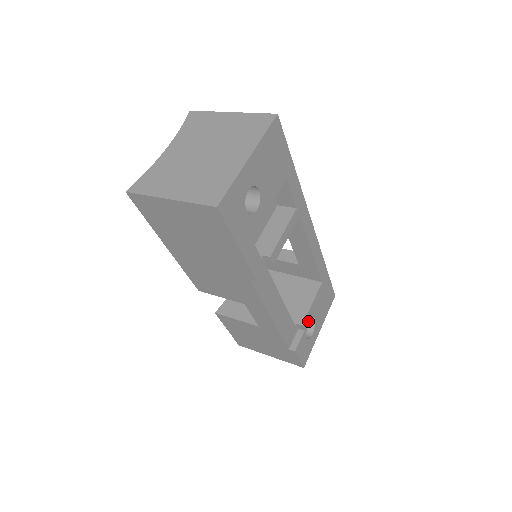
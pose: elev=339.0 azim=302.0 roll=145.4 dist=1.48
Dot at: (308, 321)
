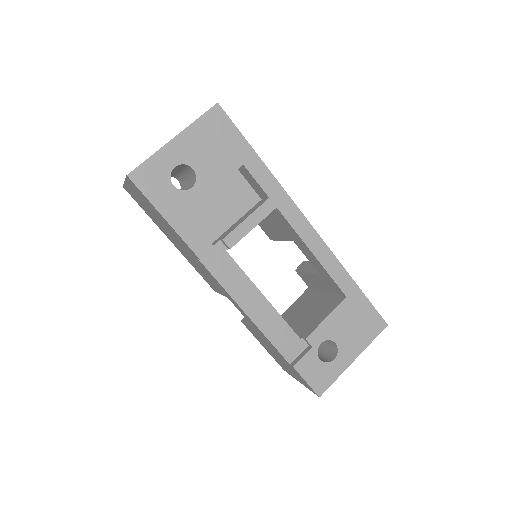
Dot at: (320, 338)
